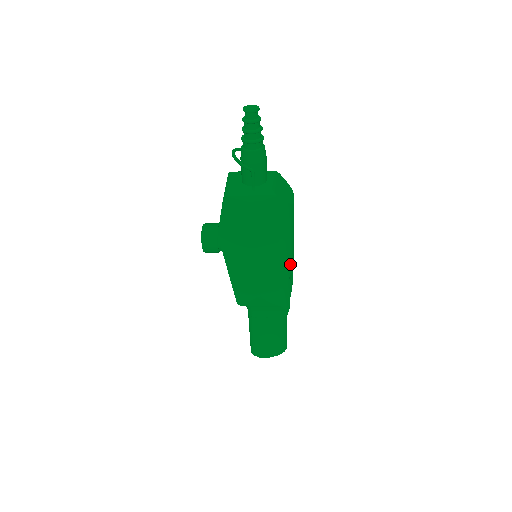
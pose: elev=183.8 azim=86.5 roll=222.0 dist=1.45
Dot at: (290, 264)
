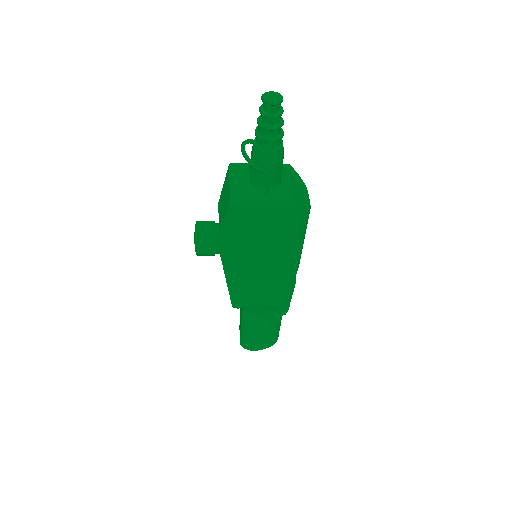
Dot at: (297, 268)
